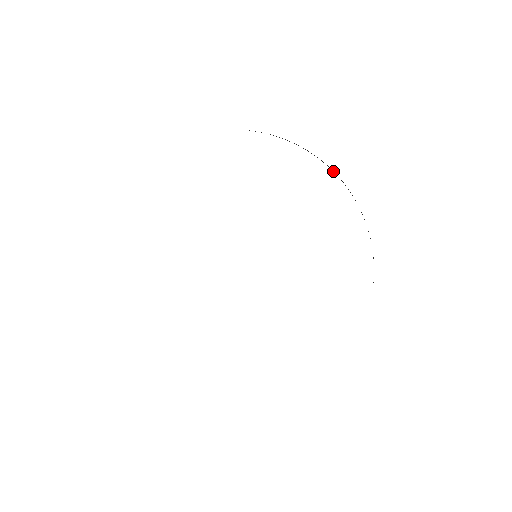
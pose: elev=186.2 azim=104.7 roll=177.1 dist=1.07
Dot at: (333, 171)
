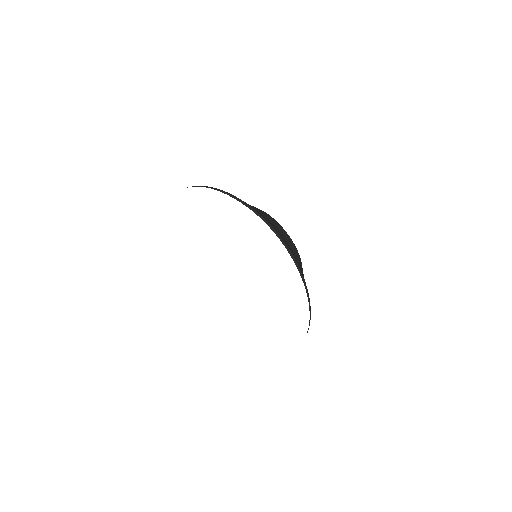
Dot at: (258, 215)
